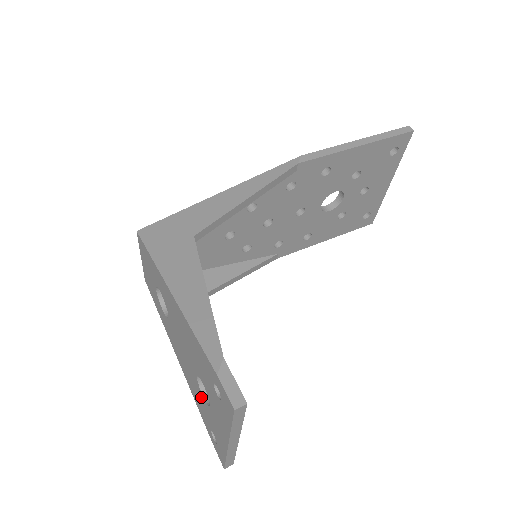
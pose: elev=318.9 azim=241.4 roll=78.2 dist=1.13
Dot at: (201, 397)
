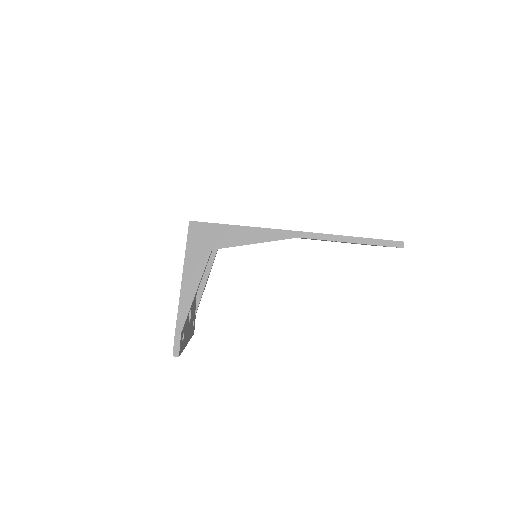
Dot at: occluded
